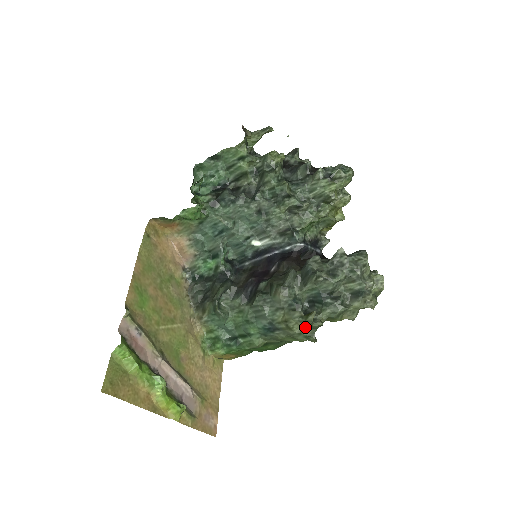
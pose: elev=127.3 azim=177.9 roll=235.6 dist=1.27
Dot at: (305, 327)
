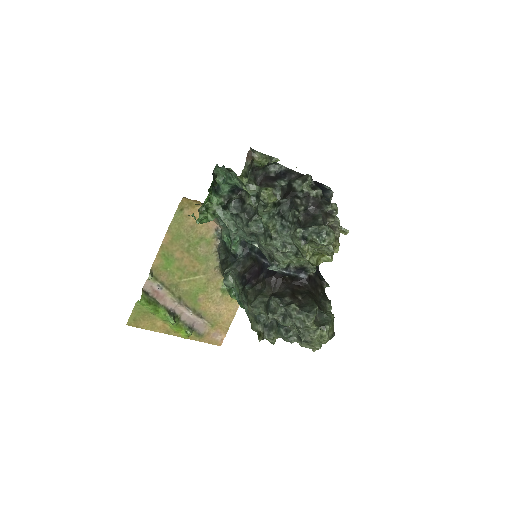
Dot at: occluded
